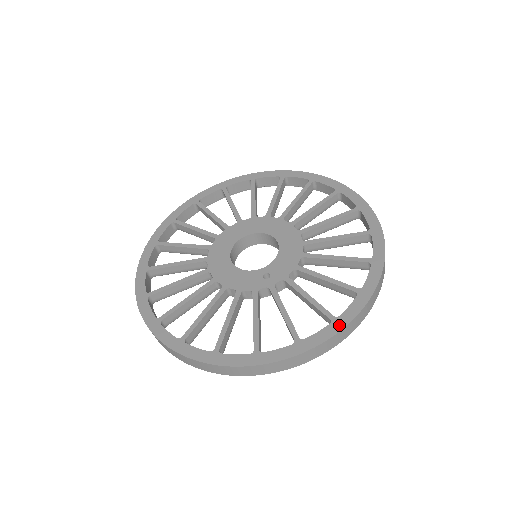
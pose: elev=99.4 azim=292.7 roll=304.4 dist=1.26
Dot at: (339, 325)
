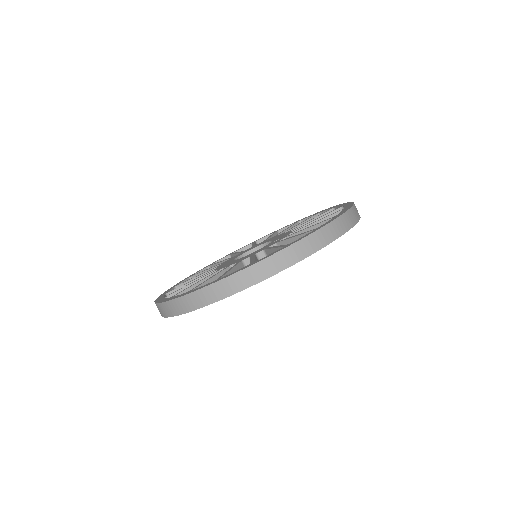
Dot at: (349, 206)
